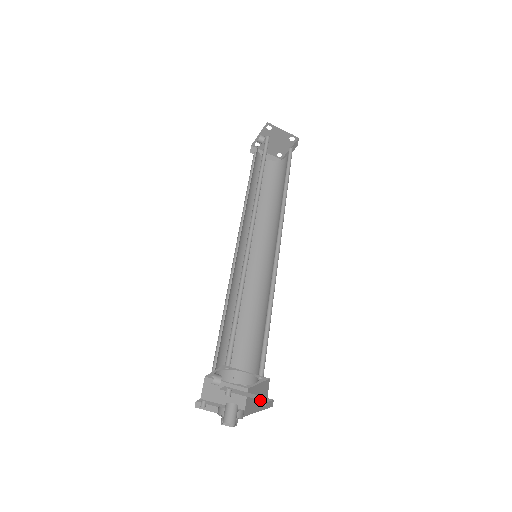
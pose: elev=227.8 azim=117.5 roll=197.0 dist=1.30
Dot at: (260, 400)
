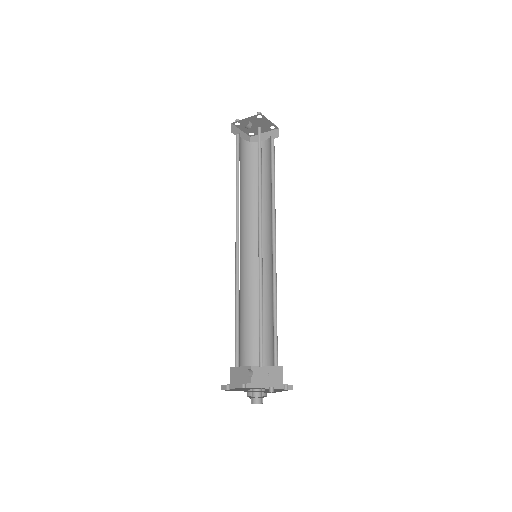
Dot at: (273, 380)
